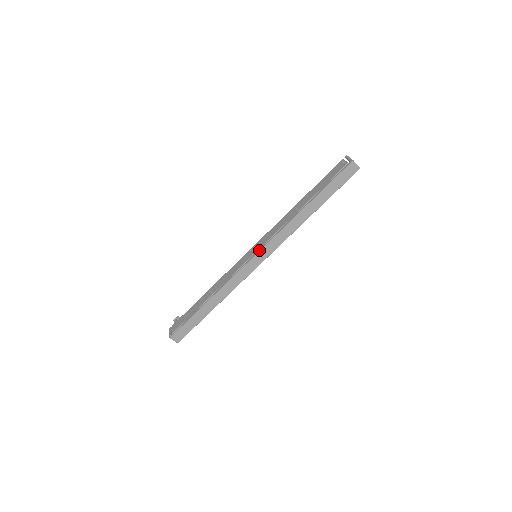
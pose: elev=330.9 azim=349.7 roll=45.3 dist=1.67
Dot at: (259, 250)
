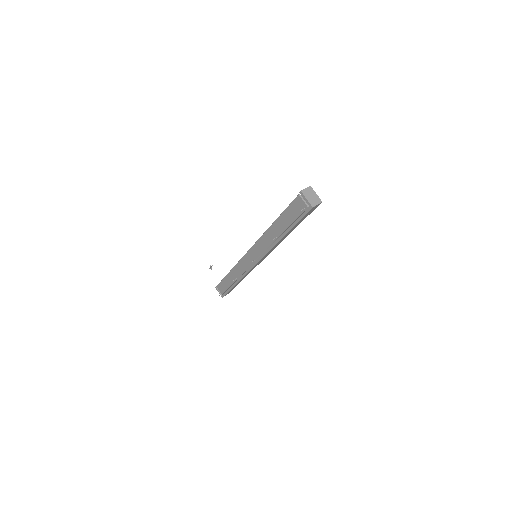
Dot at: (258, 261)
